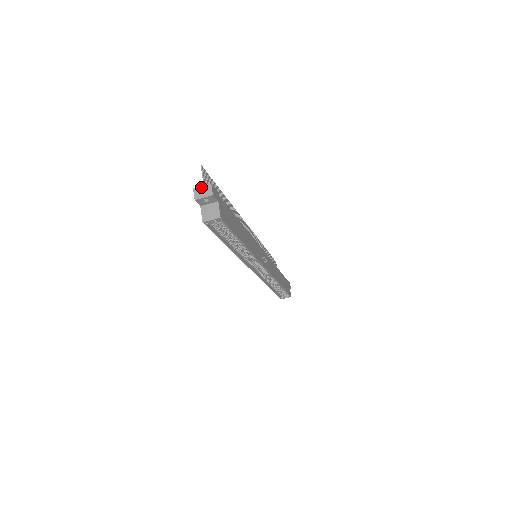
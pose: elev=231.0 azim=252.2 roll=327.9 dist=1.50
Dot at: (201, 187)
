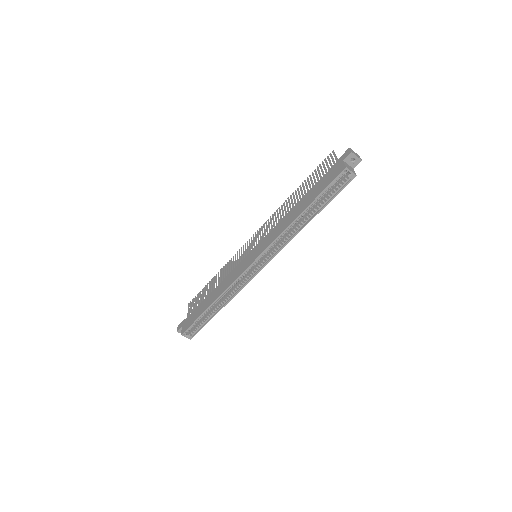
Dot at: occluded
